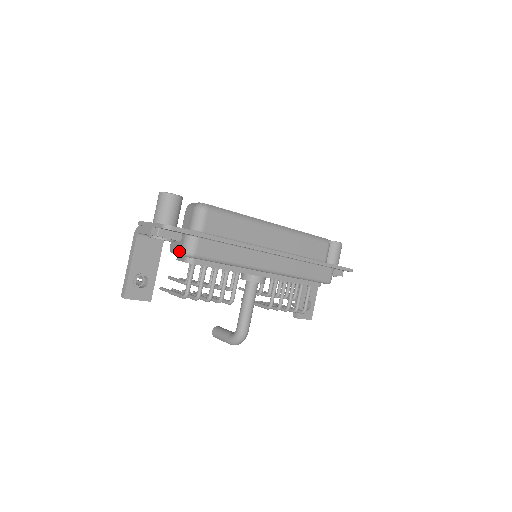
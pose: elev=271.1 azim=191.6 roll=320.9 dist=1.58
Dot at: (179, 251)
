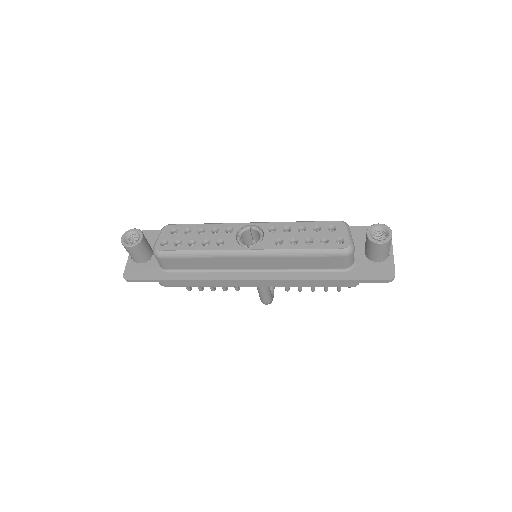
Dot at: occluded
